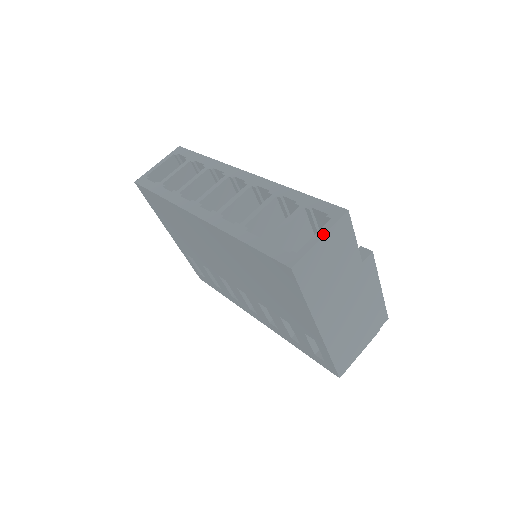
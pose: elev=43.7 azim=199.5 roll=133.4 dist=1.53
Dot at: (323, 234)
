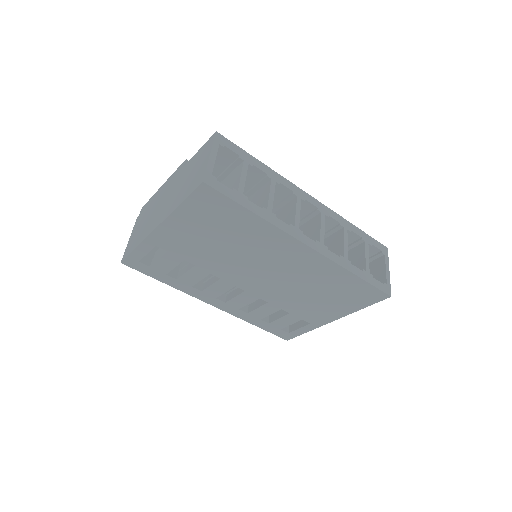
Dot at: occluded
